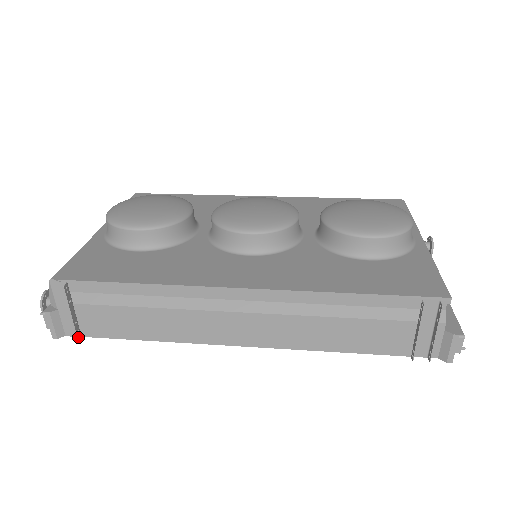
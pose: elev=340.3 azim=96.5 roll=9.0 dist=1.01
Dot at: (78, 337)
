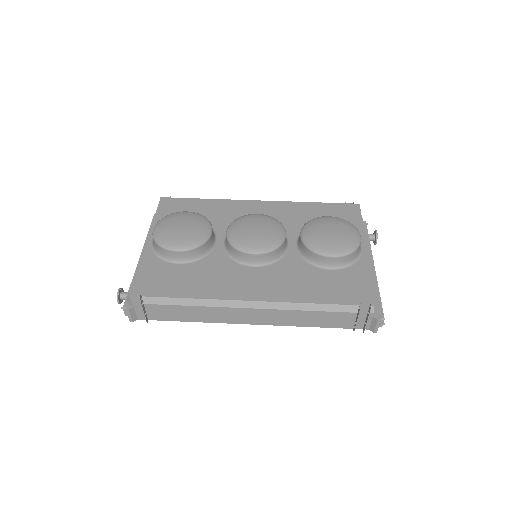
Dot at: (147, 321)
